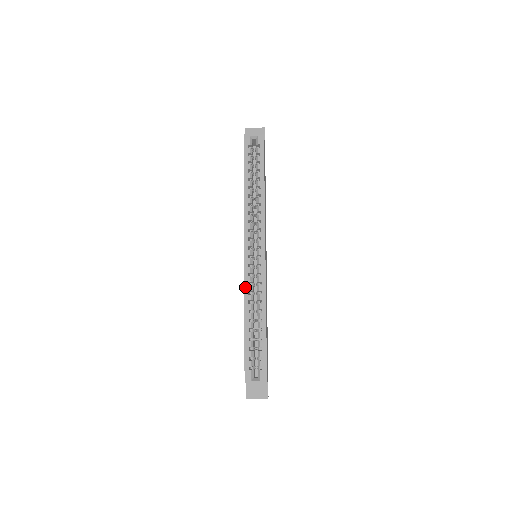
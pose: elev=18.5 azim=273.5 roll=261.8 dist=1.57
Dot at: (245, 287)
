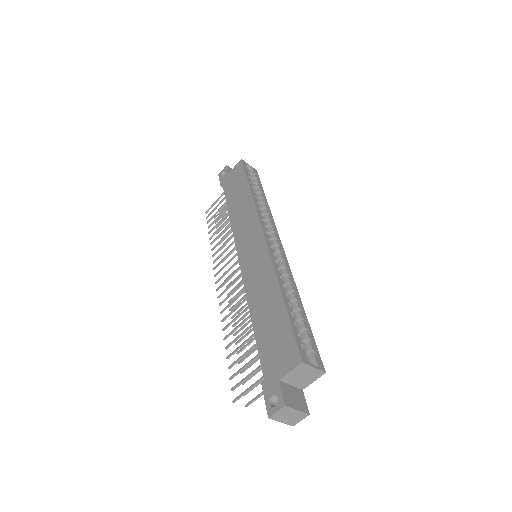
Dot at: (273, 262)
